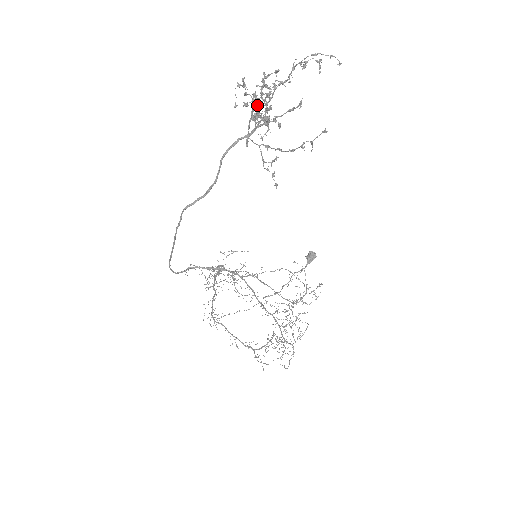
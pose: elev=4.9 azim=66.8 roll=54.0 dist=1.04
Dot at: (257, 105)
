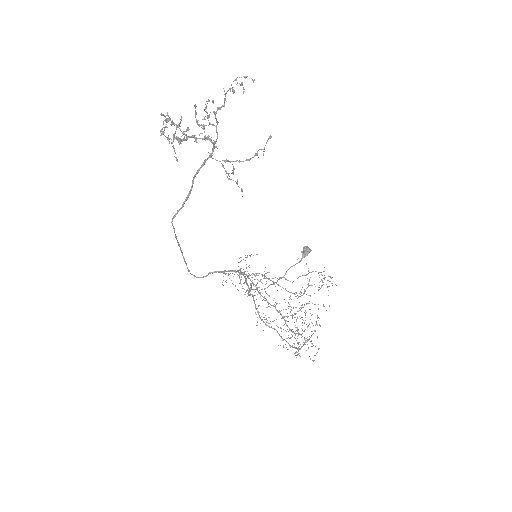
Dot at: (164, 129)
